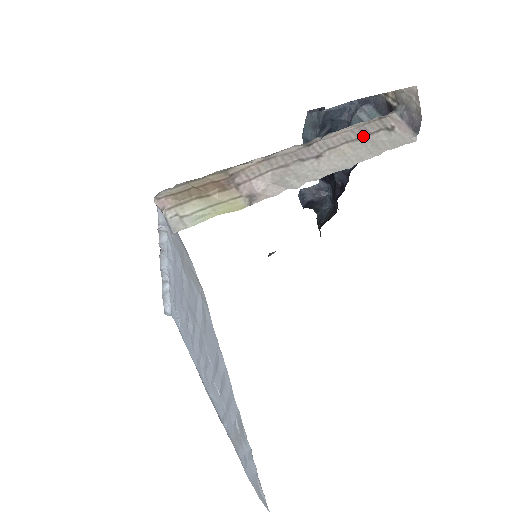
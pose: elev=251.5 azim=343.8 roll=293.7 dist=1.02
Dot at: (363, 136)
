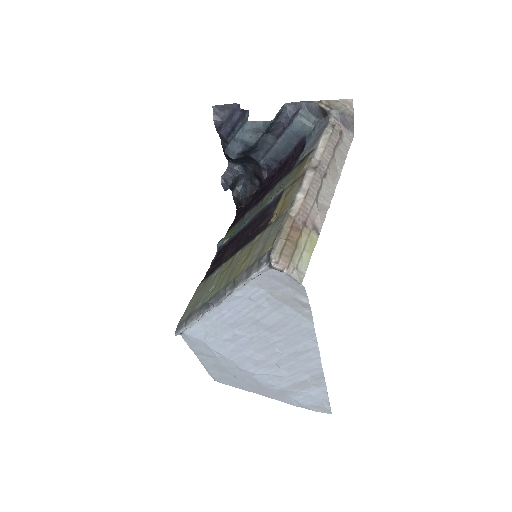
Dot at: (335, 147)
